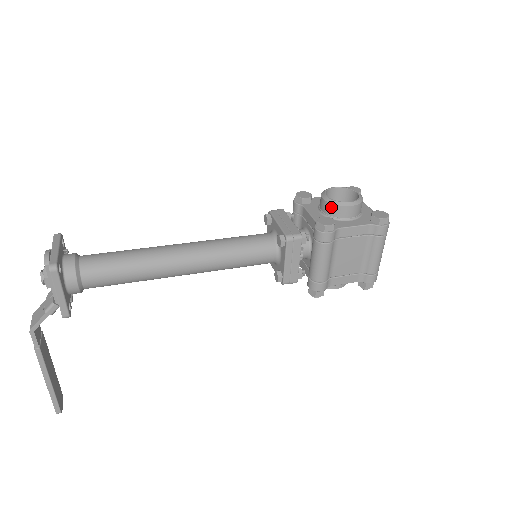
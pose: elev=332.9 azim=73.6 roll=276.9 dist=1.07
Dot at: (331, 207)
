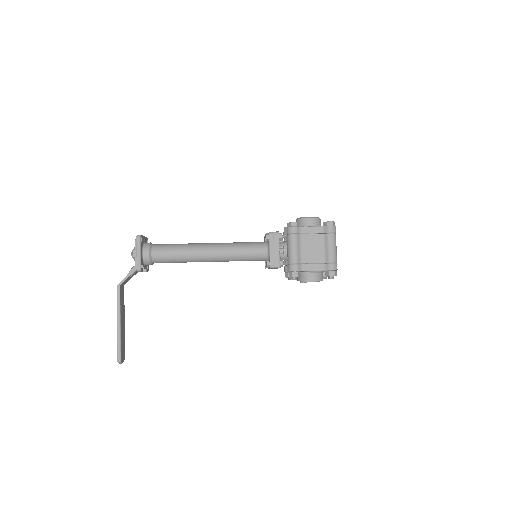
Dot at: (299, 221)
